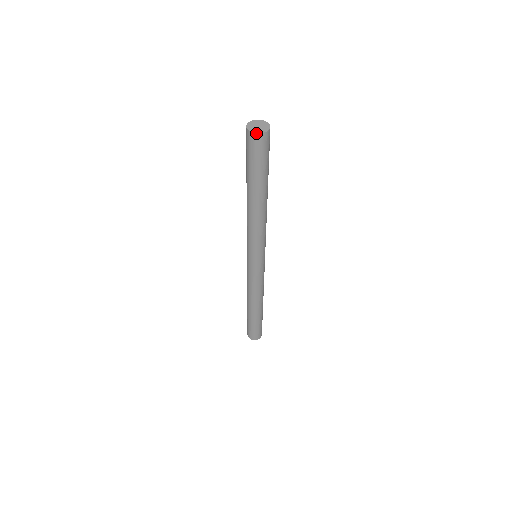
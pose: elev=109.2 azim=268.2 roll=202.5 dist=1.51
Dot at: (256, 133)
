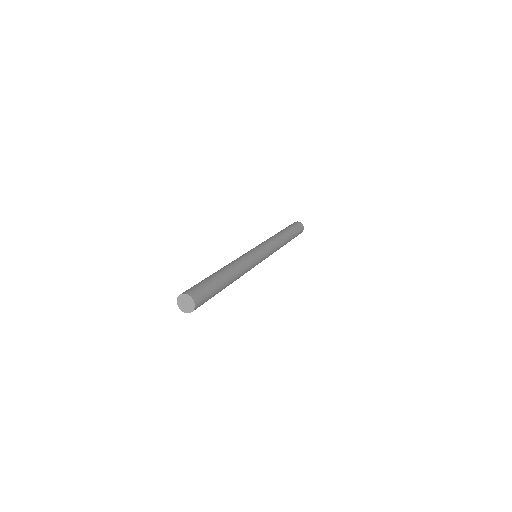
Dot at: occluded
